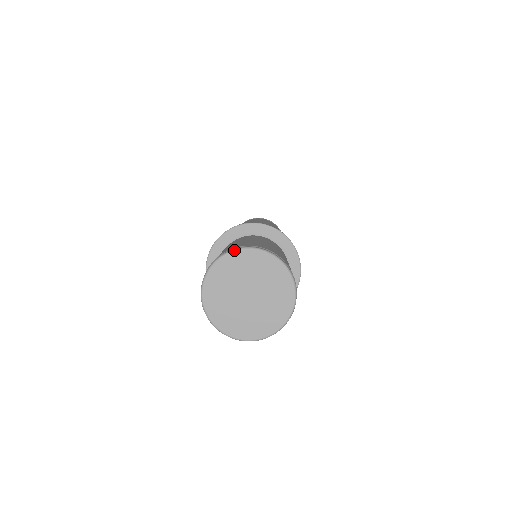
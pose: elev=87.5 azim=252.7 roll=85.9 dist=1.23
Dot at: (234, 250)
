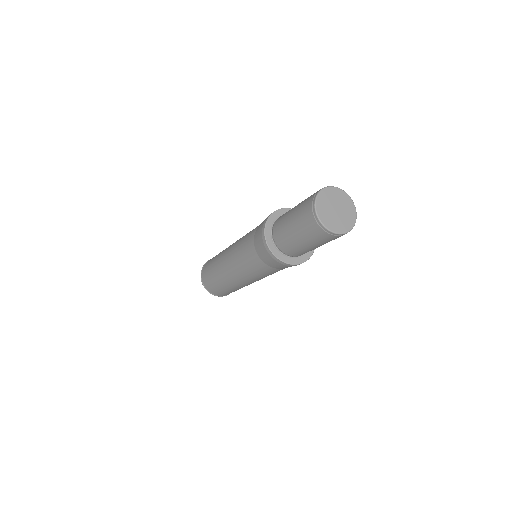
Dot at: (317, 195)
